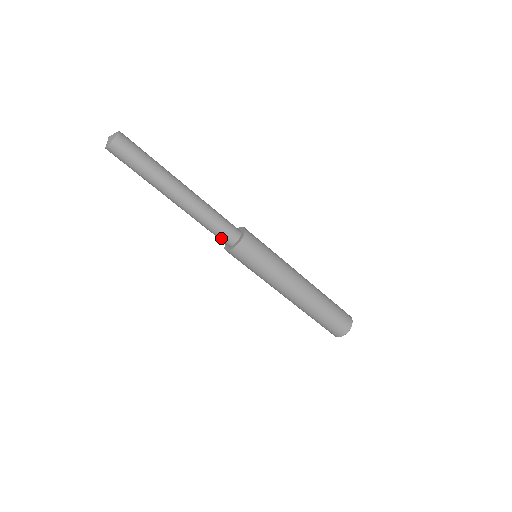
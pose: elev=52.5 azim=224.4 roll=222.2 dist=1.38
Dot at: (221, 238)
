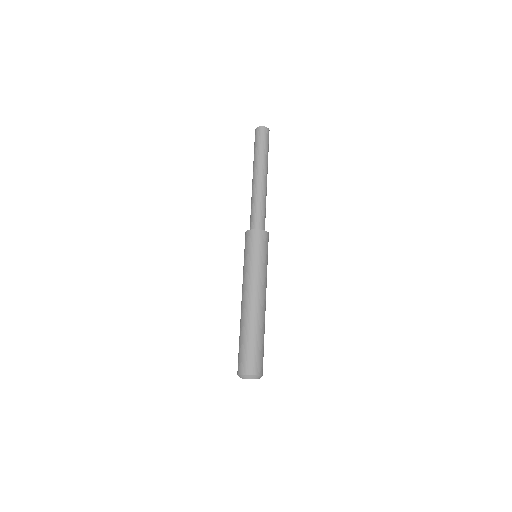
Dot at: (251, 221)
